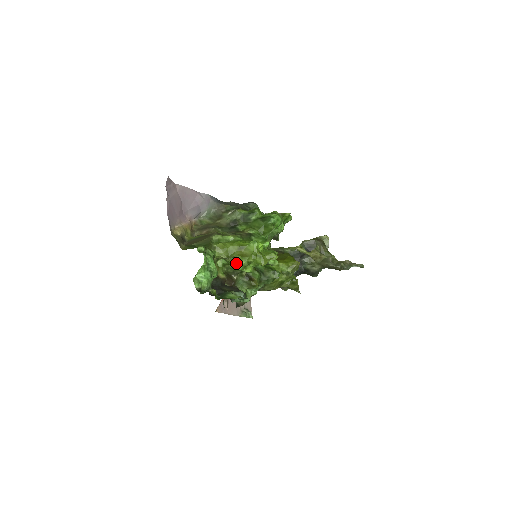
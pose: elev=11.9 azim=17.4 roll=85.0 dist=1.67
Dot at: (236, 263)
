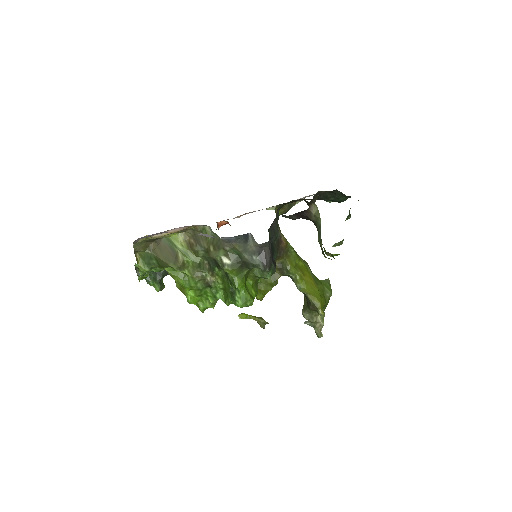
Dot at: (176, 283)
